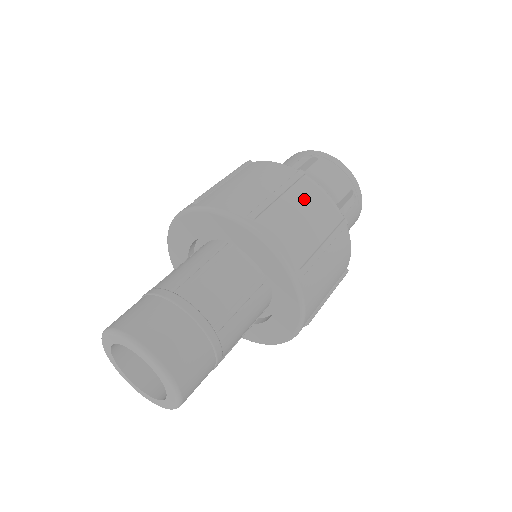
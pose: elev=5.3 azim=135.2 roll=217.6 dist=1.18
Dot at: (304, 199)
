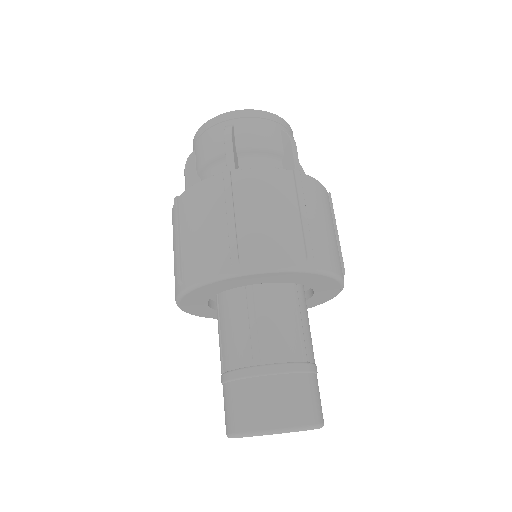
Dot at: (189, 216)
